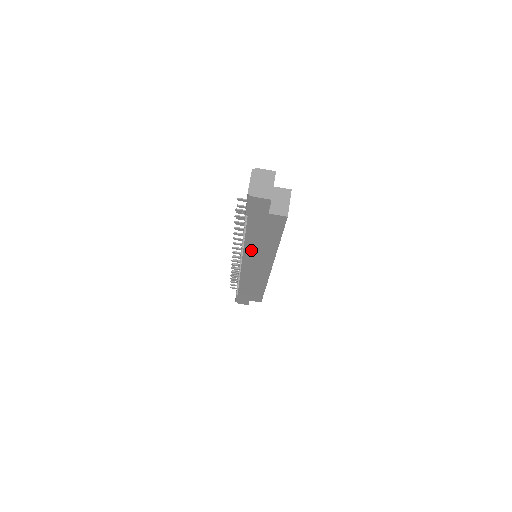
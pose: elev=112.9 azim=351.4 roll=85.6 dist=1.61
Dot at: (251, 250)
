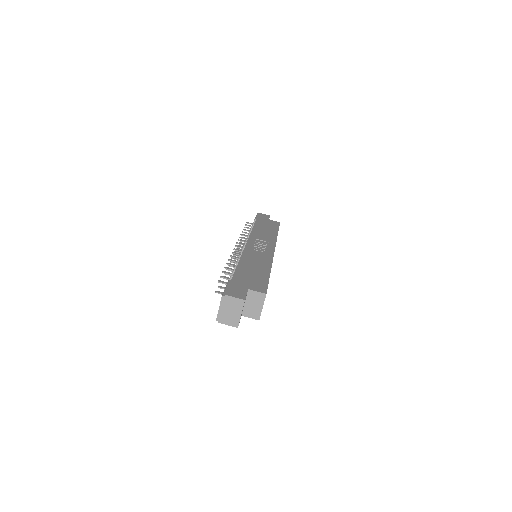
Dot at: occluded
